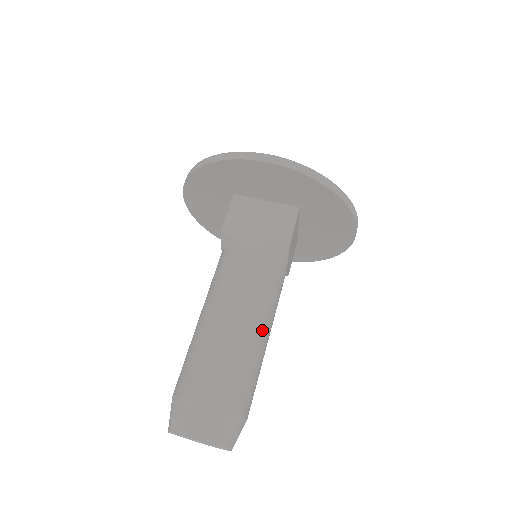
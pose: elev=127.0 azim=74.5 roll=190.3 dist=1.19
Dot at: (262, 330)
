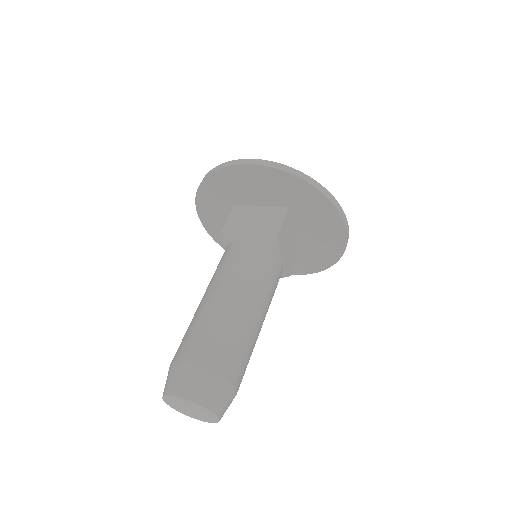
Dot at: (250, 309)
